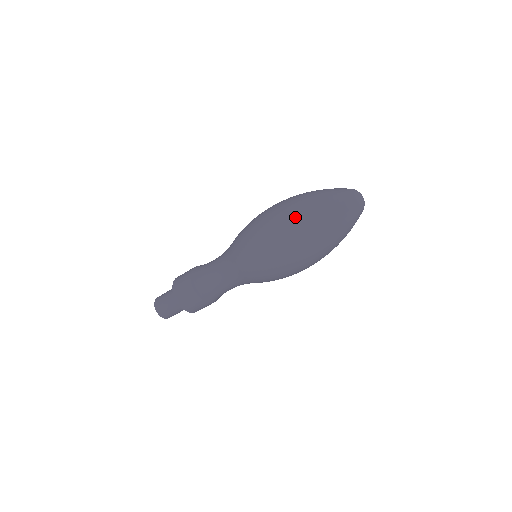
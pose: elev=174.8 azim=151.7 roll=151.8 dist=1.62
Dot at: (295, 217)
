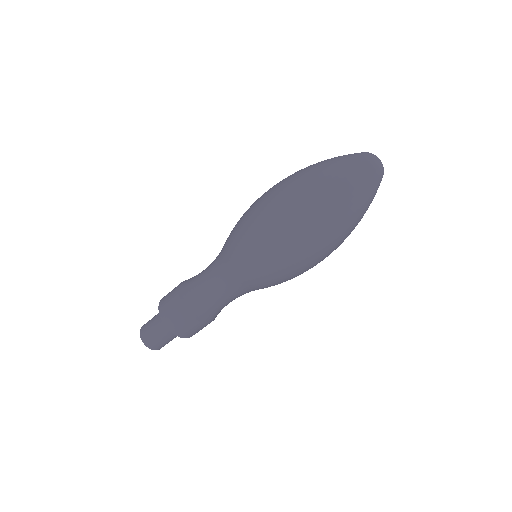
Dot at: (293, 180)
